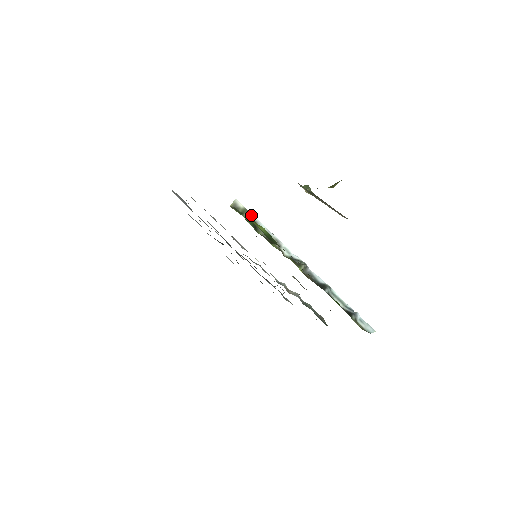
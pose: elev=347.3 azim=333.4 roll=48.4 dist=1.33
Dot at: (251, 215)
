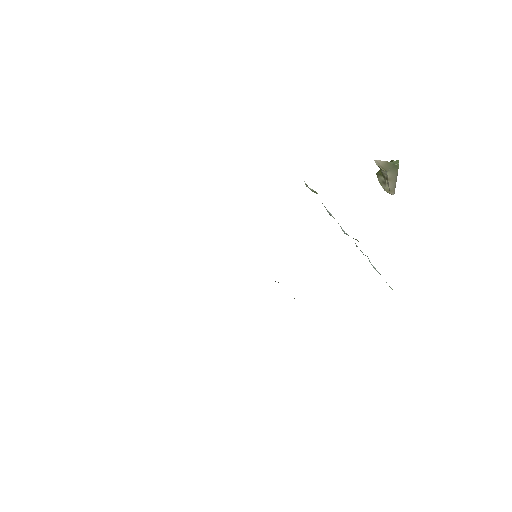
Dot at: occluded
